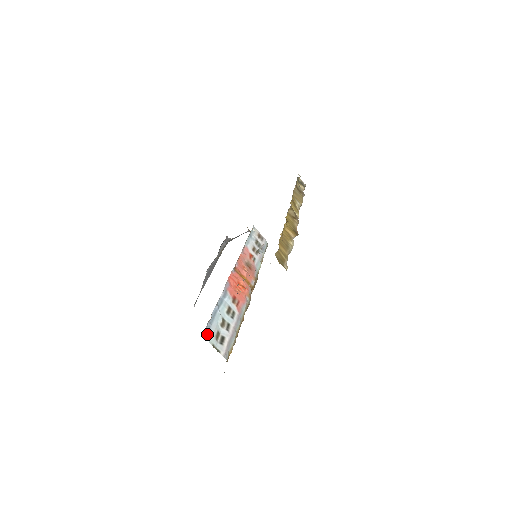
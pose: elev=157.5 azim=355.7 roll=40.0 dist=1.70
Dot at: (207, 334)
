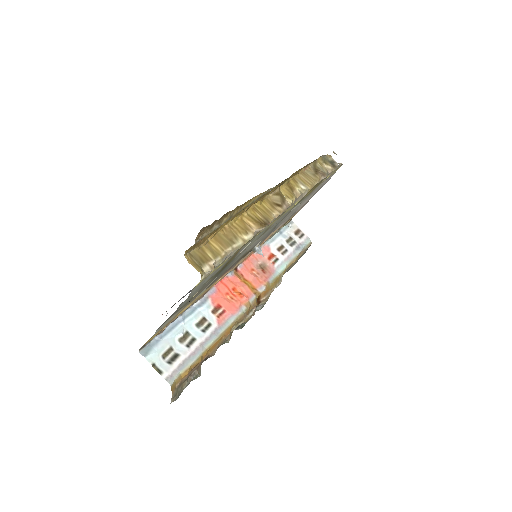
Dot at: (149, 350)
